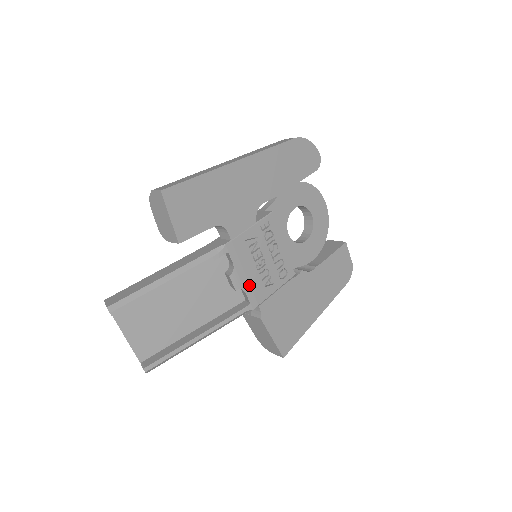
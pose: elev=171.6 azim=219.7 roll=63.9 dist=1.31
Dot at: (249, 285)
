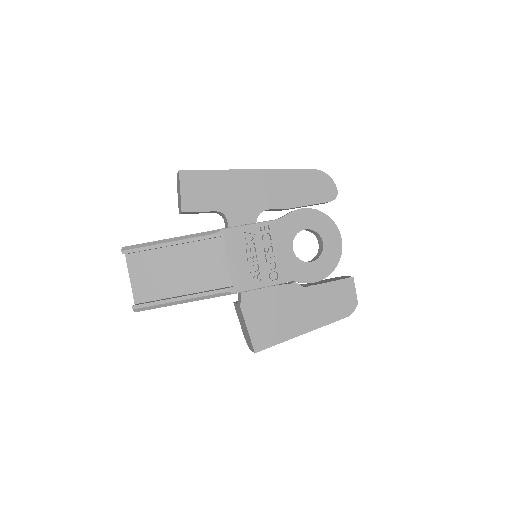
Dot at: (236, 271)
